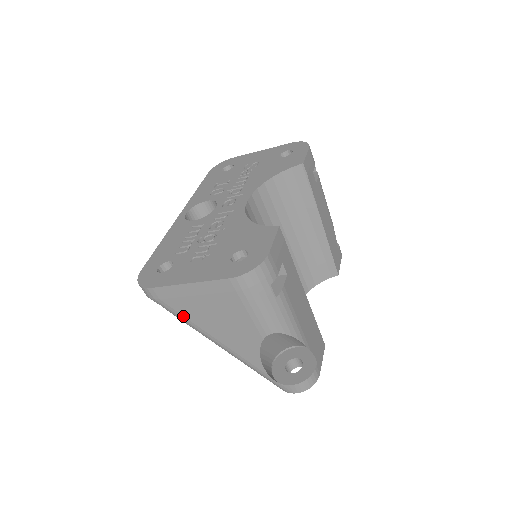
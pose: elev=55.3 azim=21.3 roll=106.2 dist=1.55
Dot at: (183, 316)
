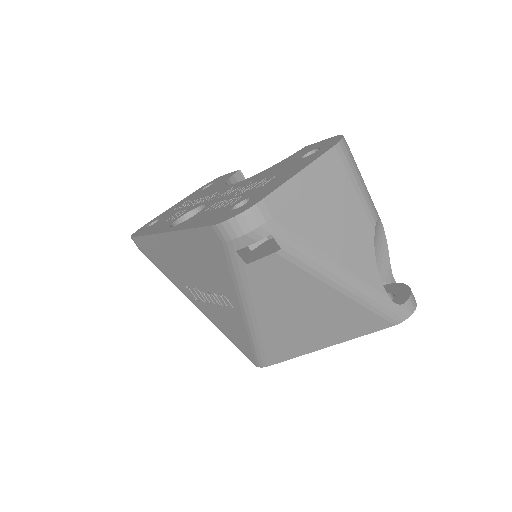
Dot at: (299, 237)
